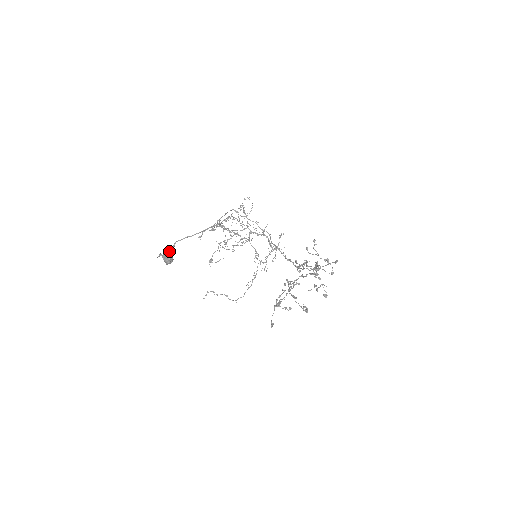
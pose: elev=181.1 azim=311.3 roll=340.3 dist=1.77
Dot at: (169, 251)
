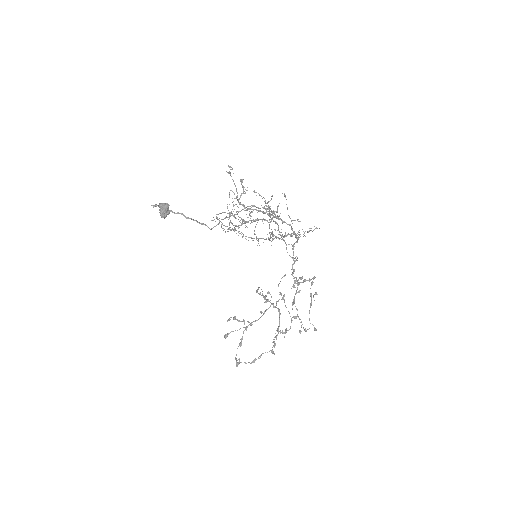
Dot at: (164, 209)
